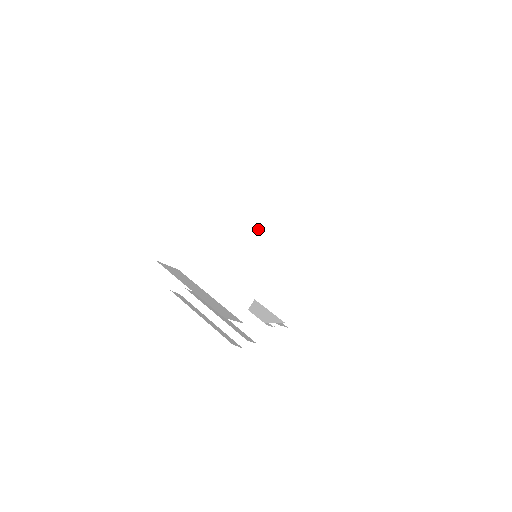
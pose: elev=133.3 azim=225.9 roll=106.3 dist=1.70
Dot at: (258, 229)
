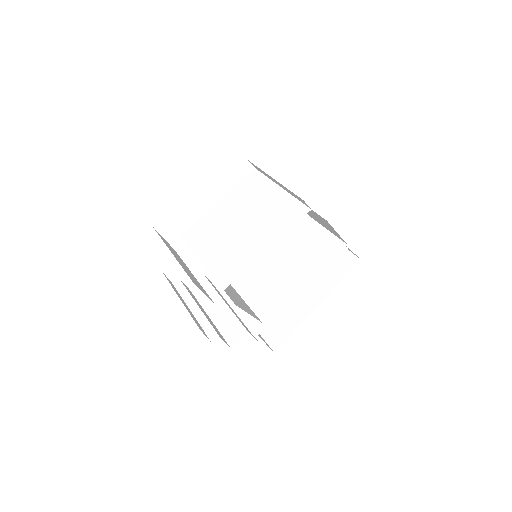
Dot at: (260, 217)
